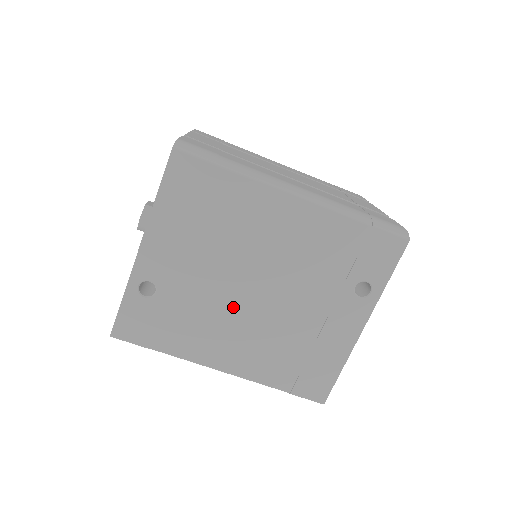
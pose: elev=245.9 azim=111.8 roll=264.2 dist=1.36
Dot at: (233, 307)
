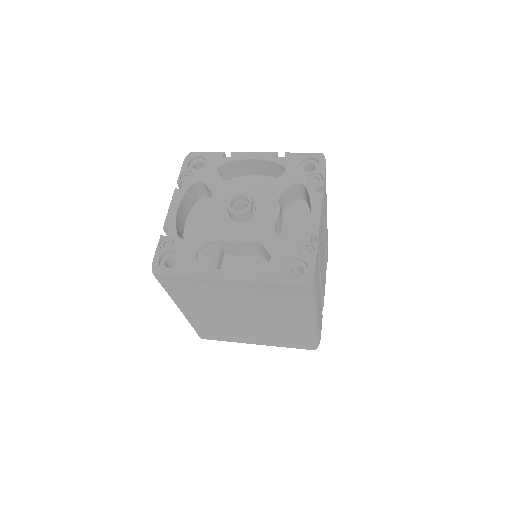
Dot at: (225, 311)
